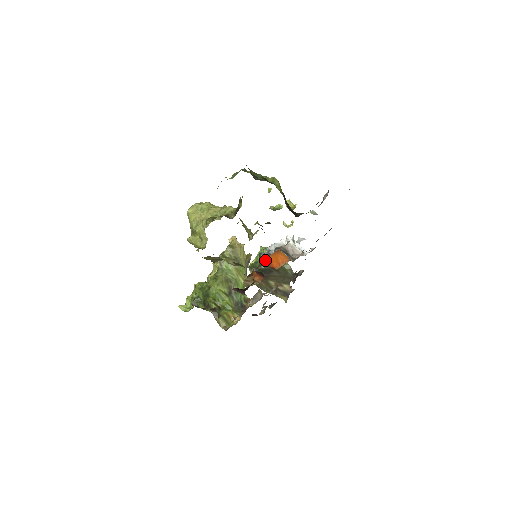
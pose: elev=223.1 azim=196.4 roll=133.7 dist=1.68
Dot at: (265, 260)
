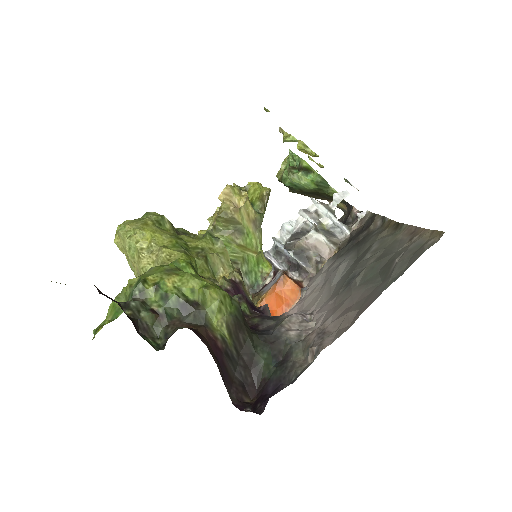
Dot at: occluded
